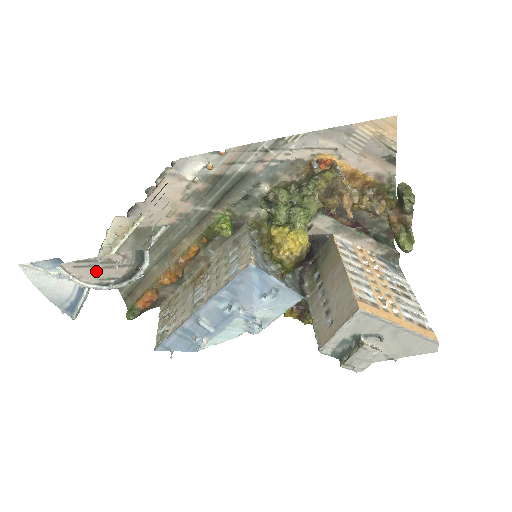
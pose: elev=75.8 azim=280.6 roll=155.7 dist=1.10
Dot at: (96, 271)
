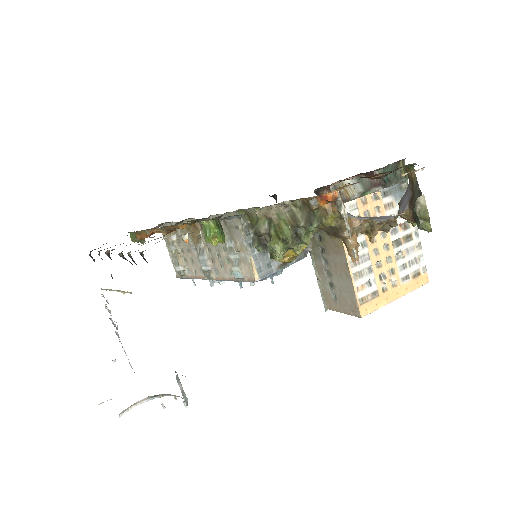
Dot at: occluded
